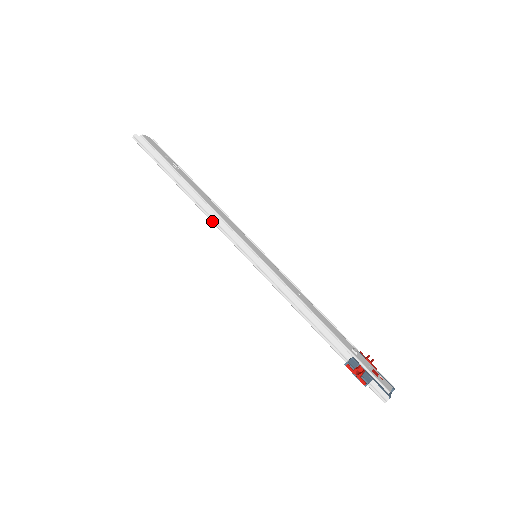
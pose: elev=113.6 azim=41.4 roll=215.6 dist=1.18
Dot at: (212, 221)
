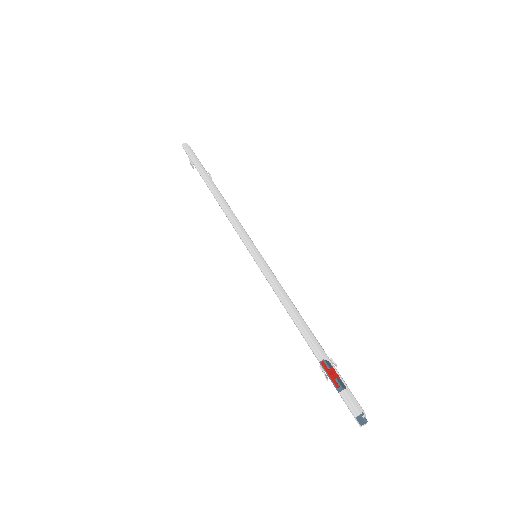
Dot at: (226, 214)
